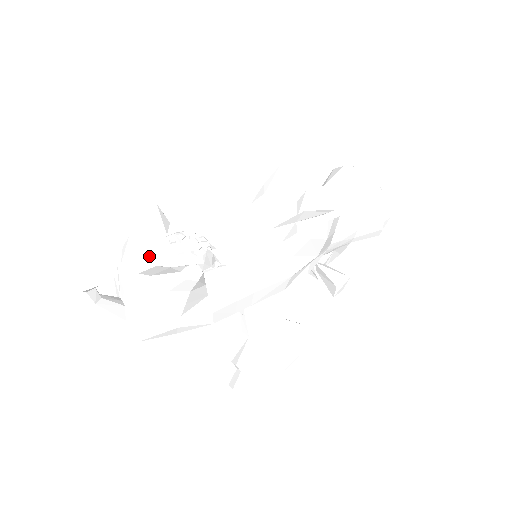
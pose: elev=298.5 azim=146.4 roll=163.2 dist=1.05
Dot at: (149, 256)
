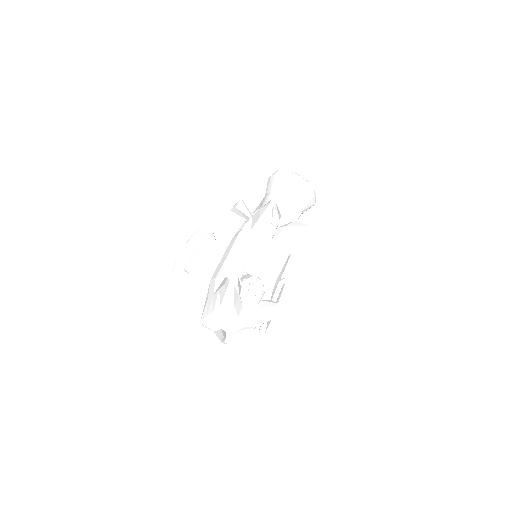
Dot at: (240, 305)
